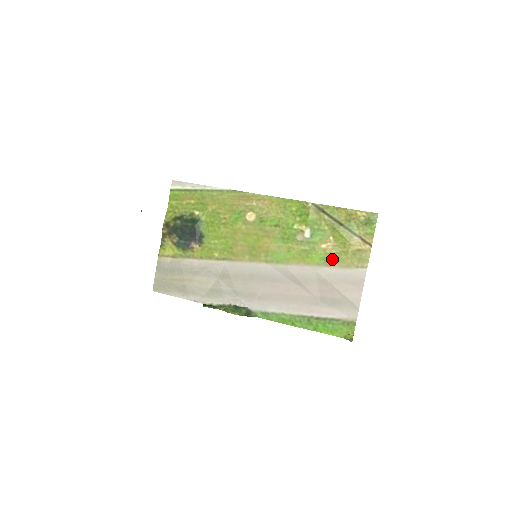
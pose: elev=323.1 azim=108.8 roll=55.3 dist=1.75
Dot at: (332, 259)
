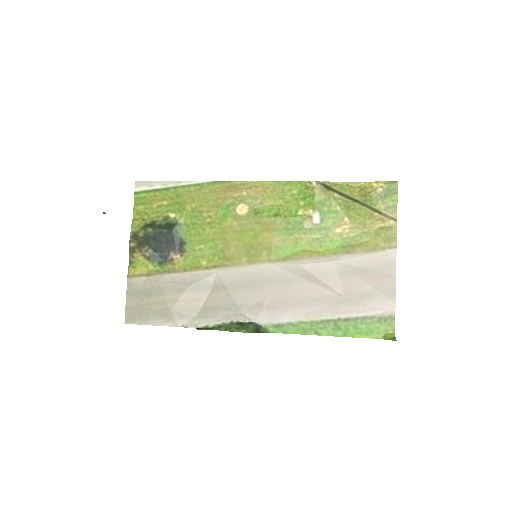
Dot at: (351, 244)
